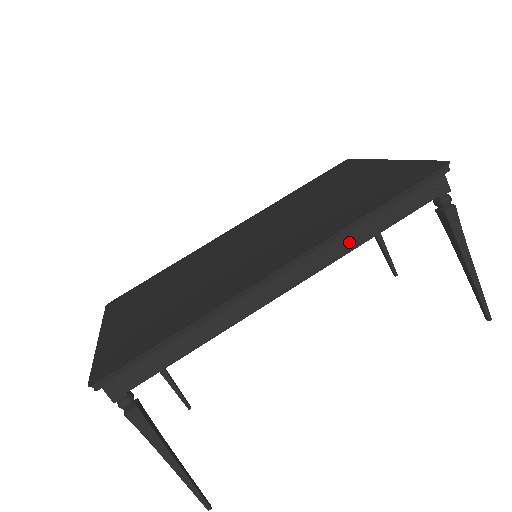
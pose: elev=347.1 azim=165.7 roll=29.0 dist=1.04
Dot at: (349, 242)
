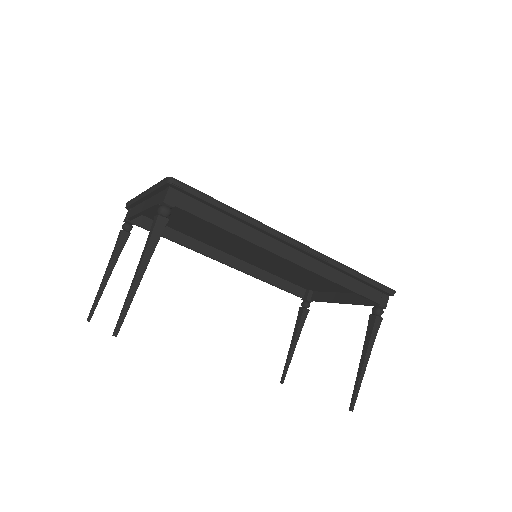
Dot at: (332, 274)
